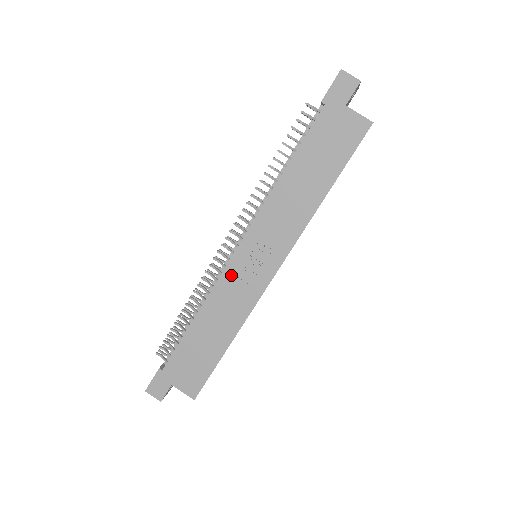
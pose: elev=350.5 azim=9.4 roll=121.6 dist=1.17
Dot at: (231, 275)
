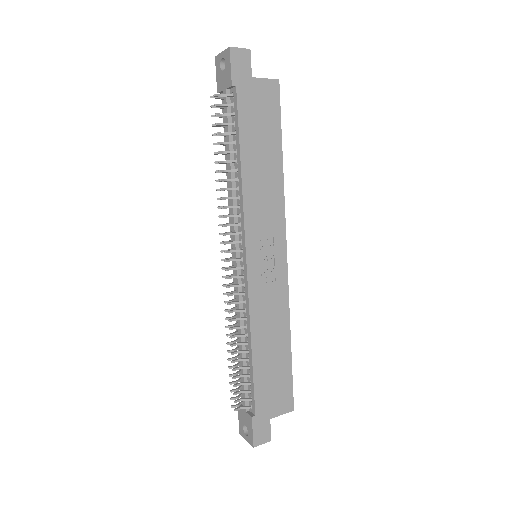
Dot at: (256, 286)
